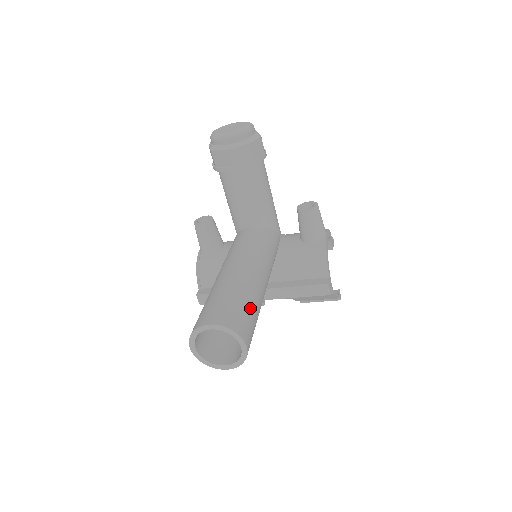
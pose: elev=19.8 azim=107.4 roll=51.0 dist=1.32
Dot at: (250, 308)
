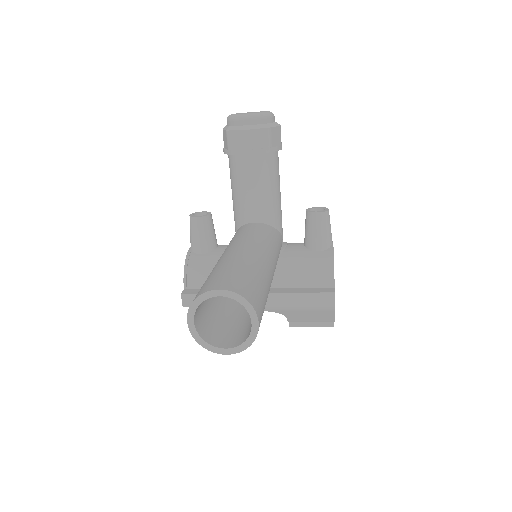
Dot at: (261, 287)
